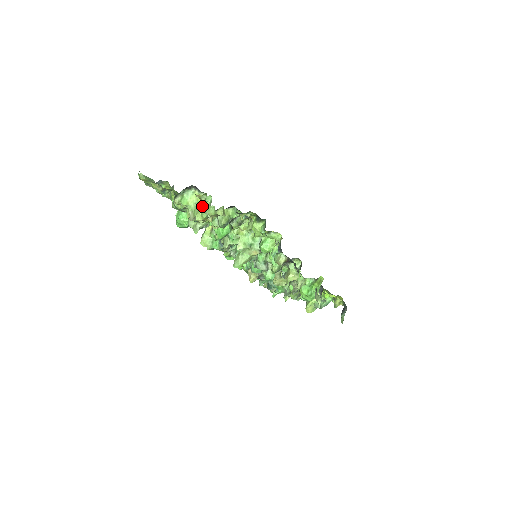
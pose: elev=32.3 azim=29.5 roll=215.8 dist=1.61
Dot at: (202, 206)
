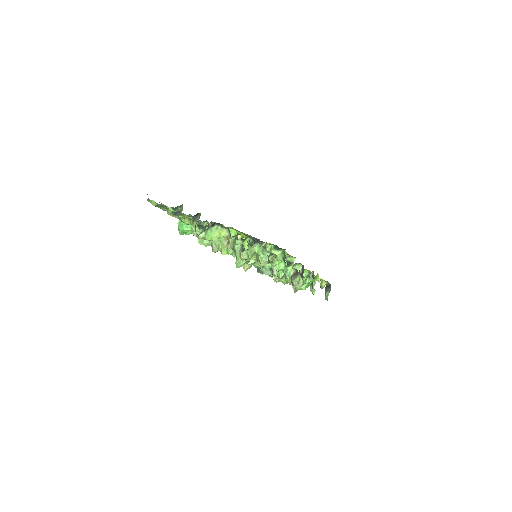
Dot at: (227, 242)
